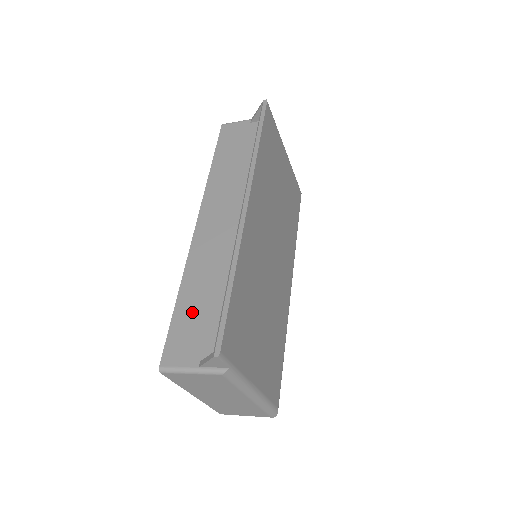
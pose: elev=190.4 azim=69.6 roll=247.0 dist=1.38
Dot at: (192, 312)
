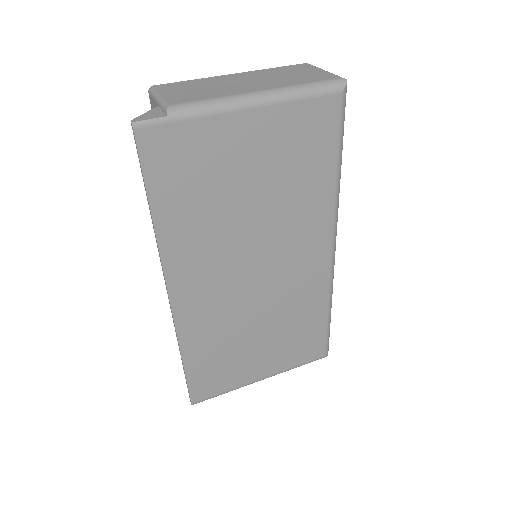
Dot at: occluded
